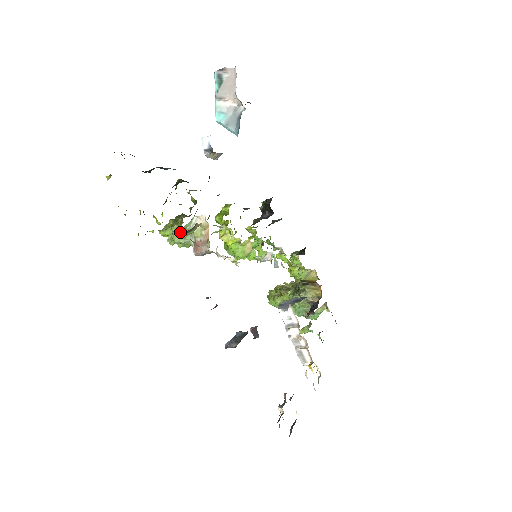
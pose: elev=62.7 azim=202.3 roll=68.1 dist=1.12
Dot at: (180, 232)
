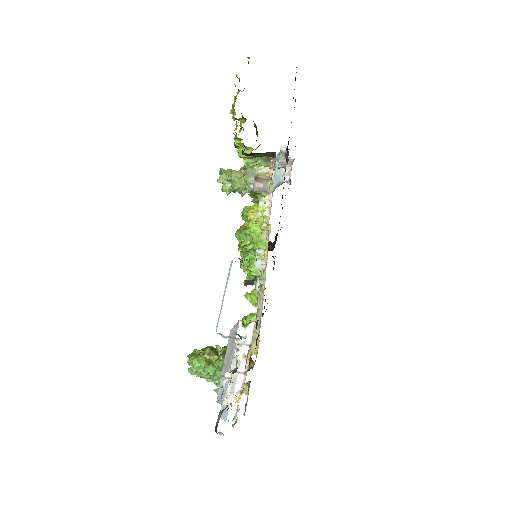
Dot at: (240, 172)
